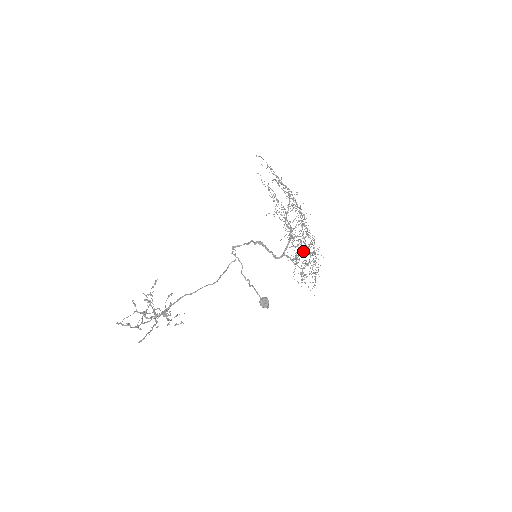
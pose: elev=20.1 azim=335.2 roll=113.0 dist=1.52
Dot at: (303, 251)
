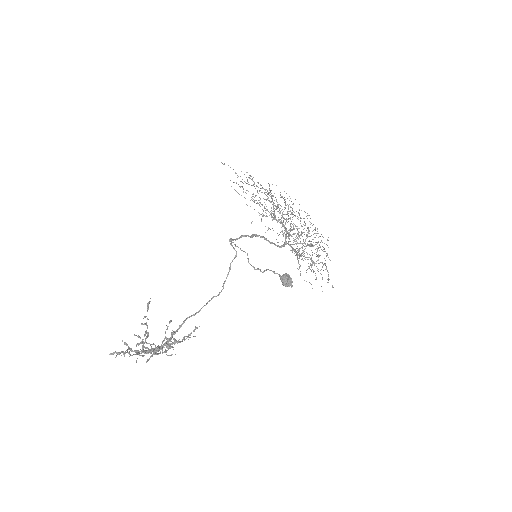
Dot at: (302, 253)
